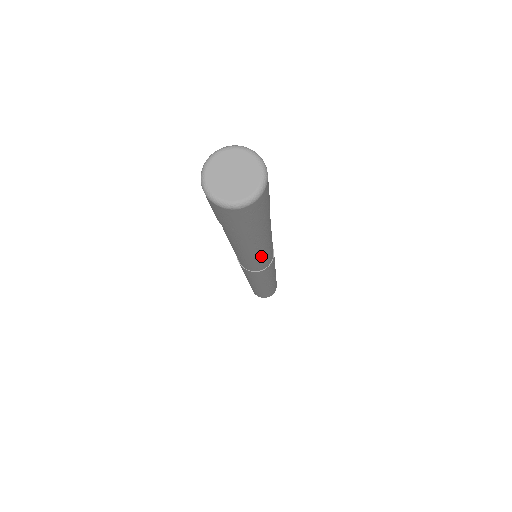
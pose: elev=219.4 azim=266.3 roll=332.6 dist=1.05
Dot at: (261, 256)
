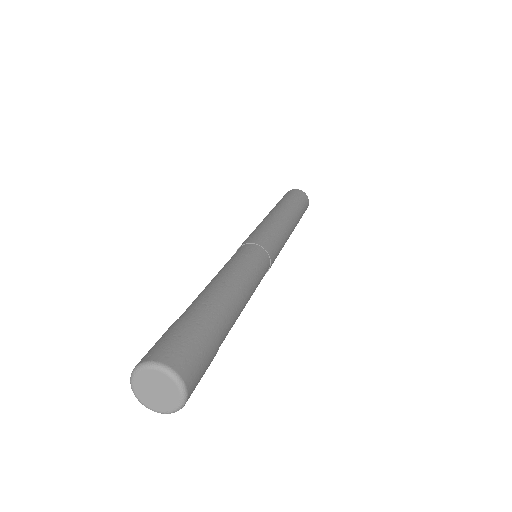
Dot at: occluded
